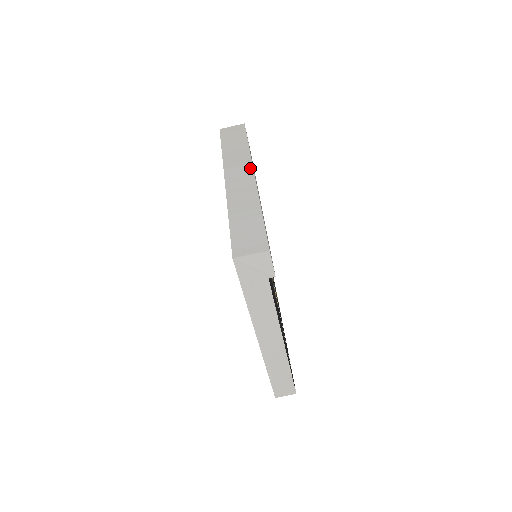
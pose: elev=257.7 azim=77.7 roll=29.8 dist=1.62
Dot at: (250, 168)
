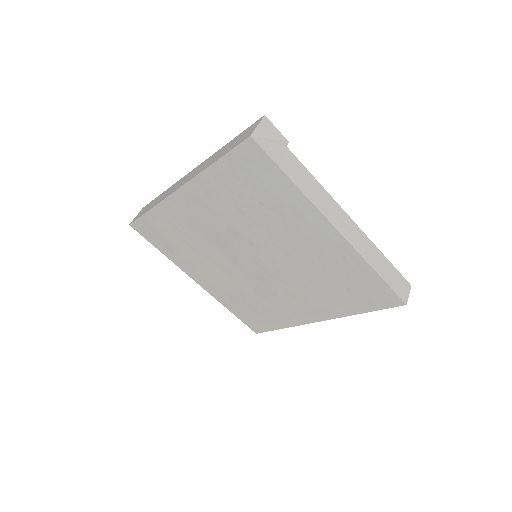
Dot at: (184, 177)
